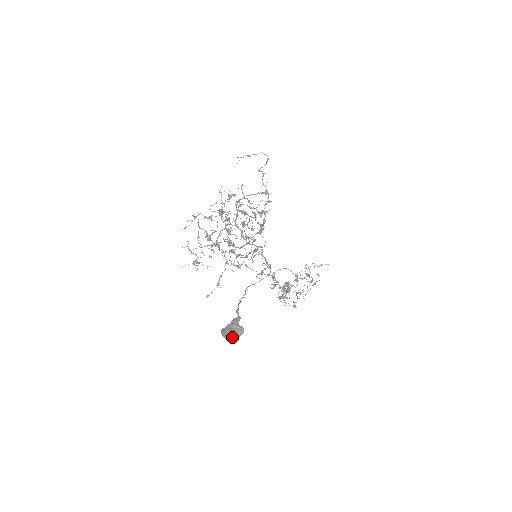
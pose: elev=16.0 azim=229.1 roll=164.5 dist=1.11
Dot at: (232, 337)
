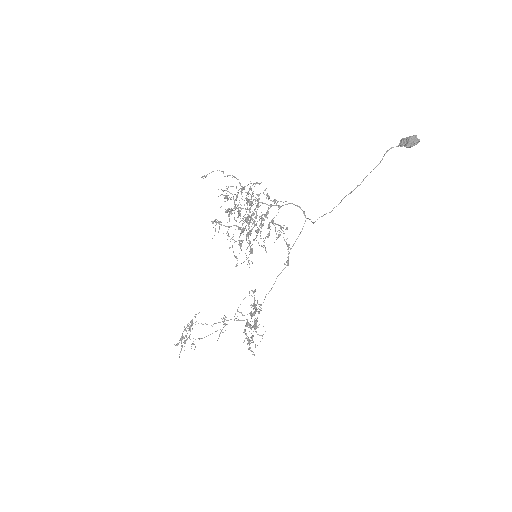
Dot at: (417, 139)
